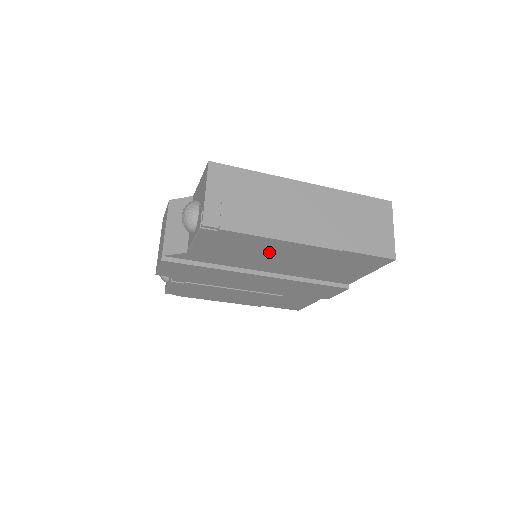
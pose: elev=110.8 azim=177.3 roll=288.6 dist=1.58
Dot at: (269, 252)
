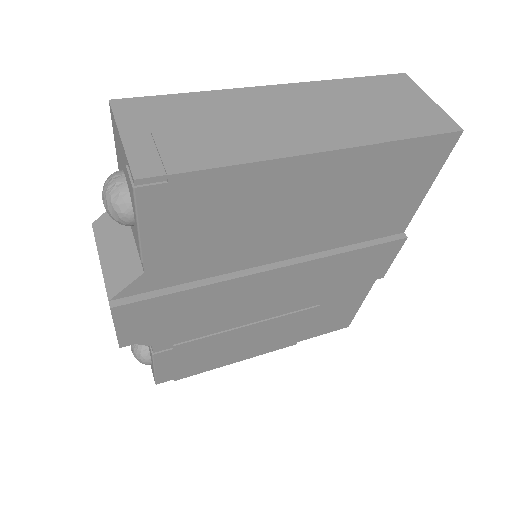
Dot at: (270, 204)
